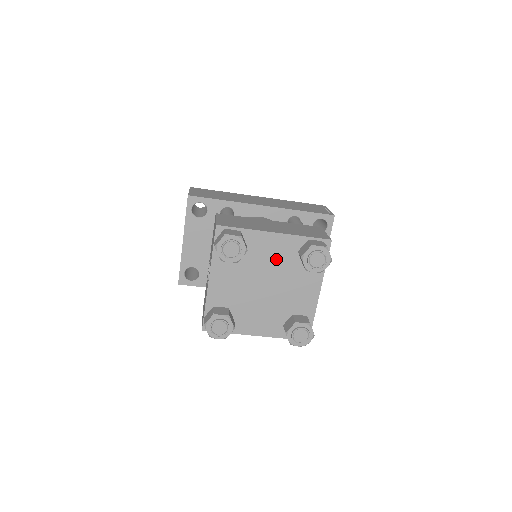
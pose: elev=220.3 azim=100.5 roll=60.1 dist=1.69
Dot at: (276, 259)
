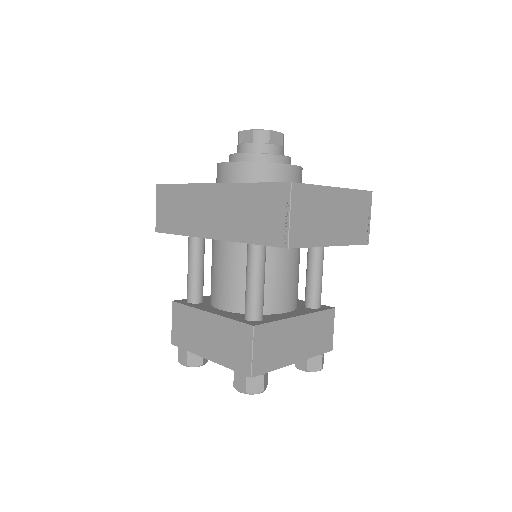
Dot at: occluded
